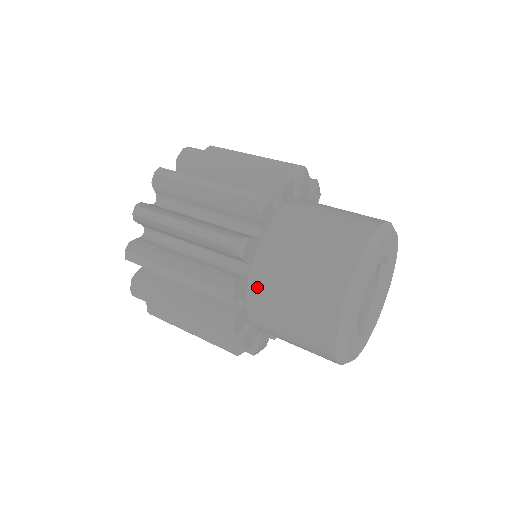
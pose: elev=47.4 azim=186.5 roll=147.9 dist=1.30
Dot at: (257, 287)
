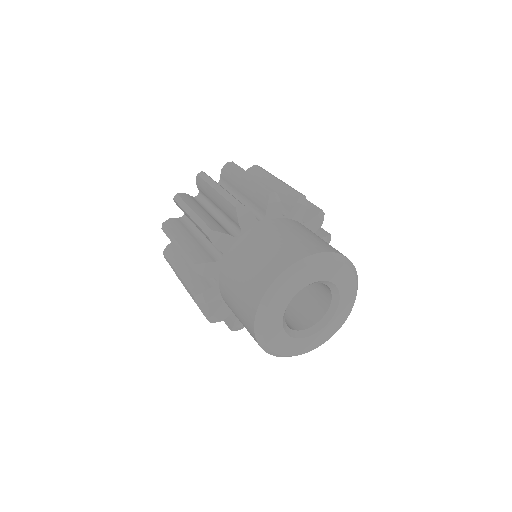
Dot at: (256, 231)
